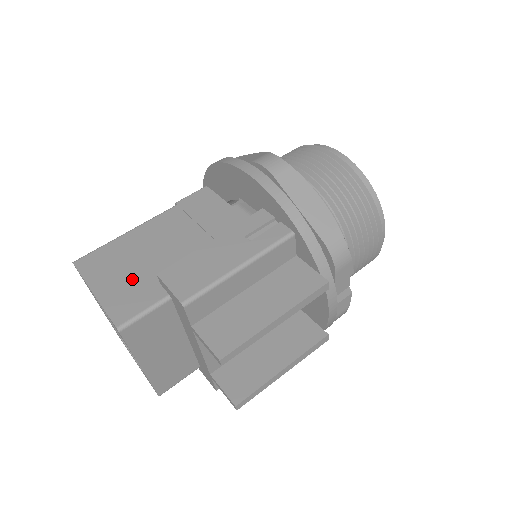
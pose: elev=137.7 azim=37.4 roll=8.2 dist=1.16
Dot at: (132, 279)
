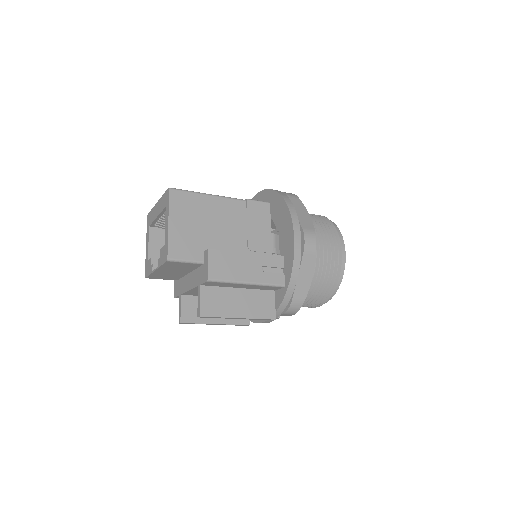
Dot at: (193, 233)
